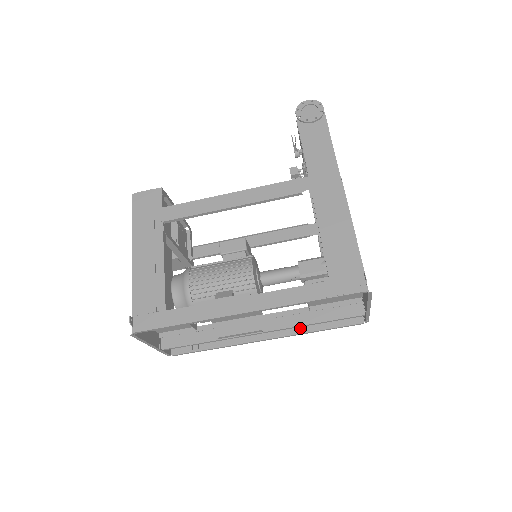
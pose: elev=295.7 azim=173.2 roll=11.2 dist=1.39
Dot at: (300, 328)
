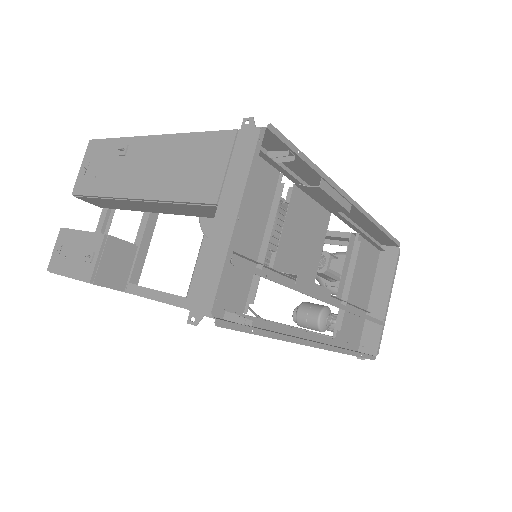
Dot at: occluded
